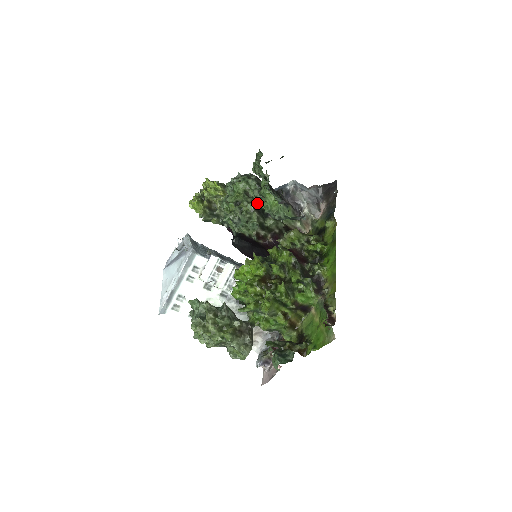
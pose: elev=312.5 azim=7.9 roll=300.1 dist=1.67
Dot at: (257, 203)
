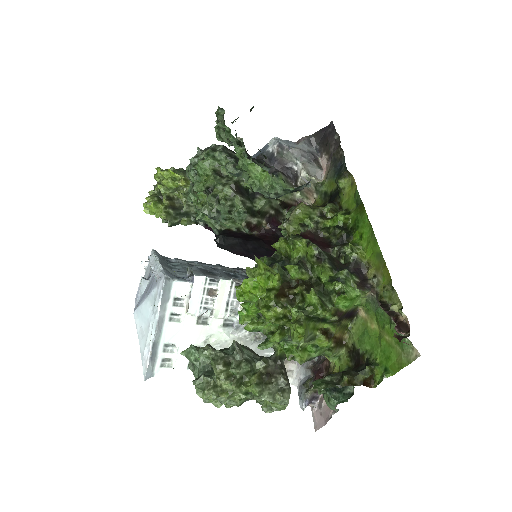
Dot at: (236, 182)
